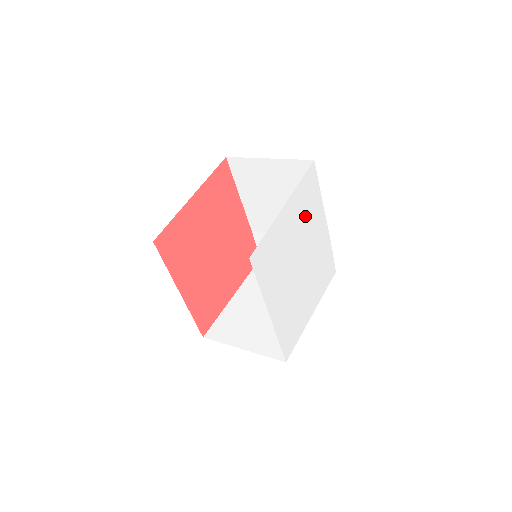
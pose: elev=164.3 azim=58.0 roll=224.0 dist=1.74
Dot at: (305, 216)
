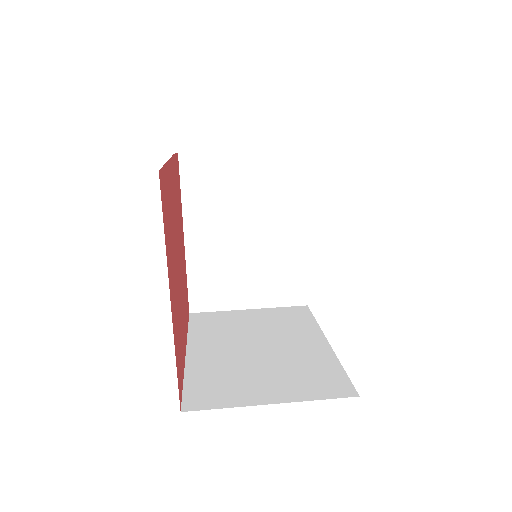
Dot at: occluded
